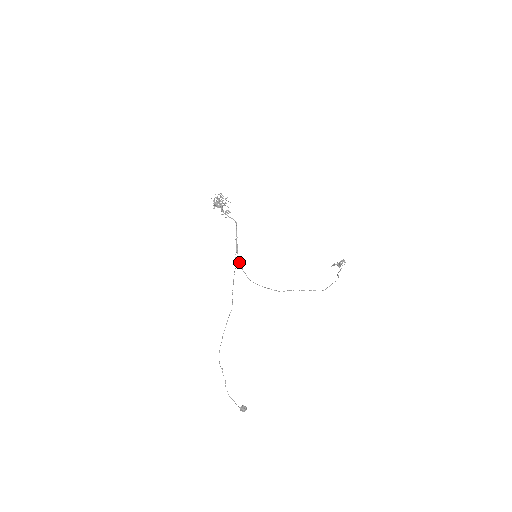
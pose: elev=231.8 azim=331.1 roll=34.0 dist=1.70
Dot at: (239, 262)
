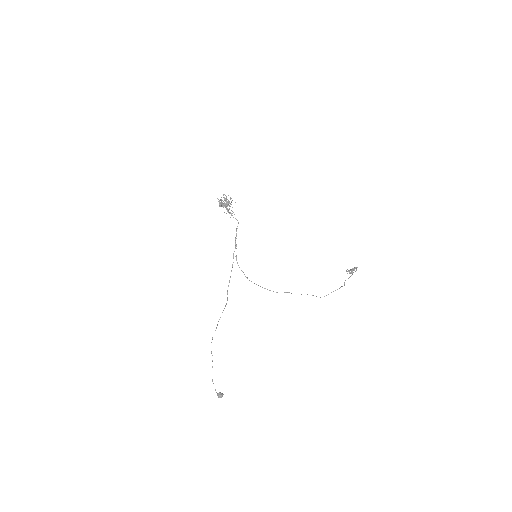
Dot at: occluded
